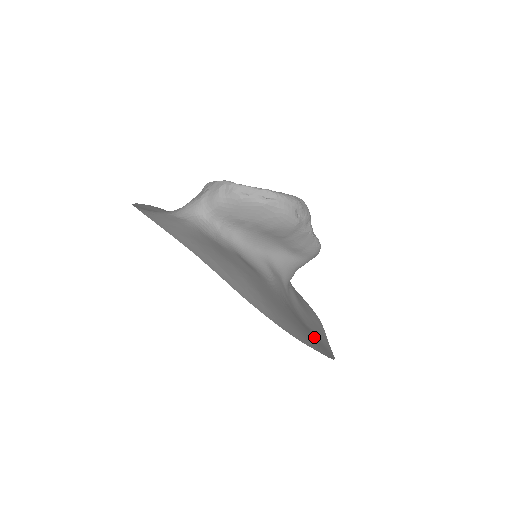
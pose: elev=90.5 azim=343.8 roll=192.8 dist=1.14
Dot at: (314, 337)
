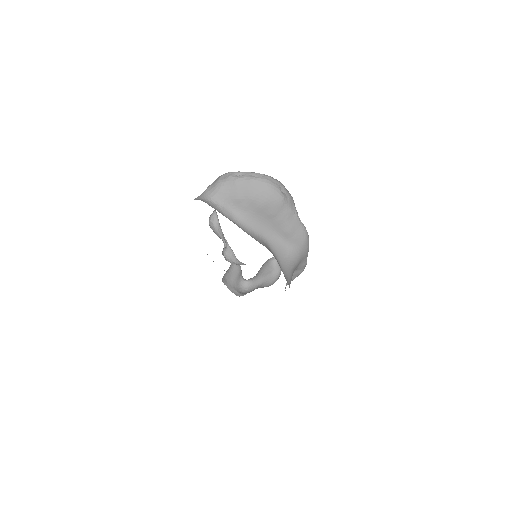
Dot at: occluded
